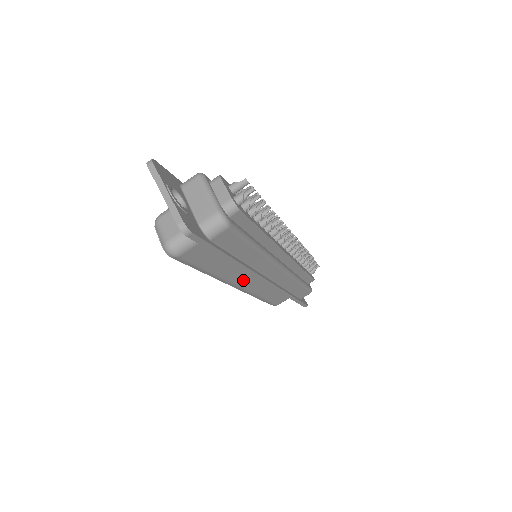
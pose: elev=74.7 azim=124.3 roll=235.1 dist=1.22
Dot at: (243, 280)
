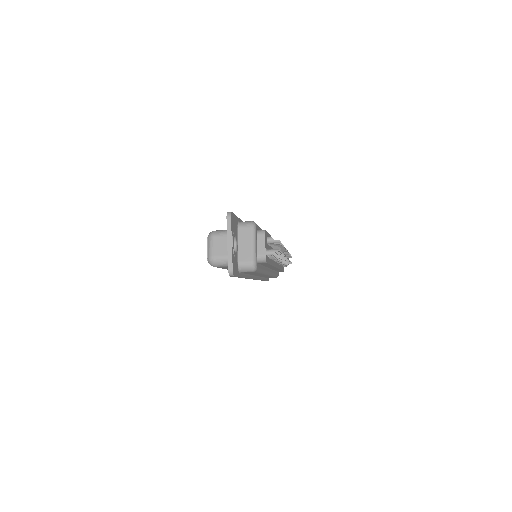
Dot at: occluded
